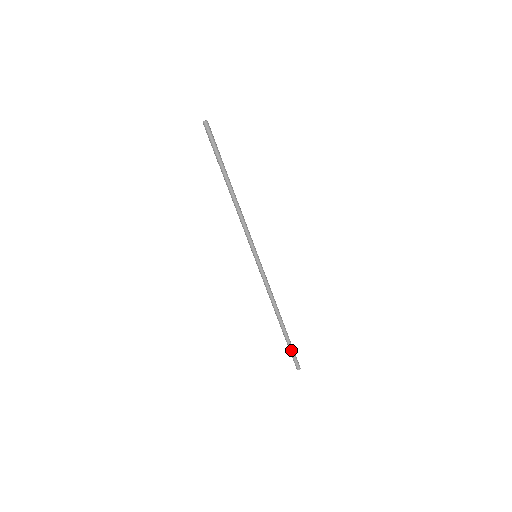
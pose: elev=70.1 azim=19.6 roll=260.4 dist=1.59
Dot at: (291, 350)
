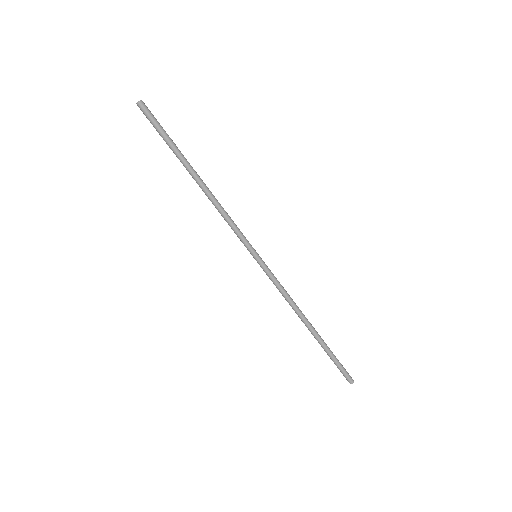
Dot at: (334, 362)
